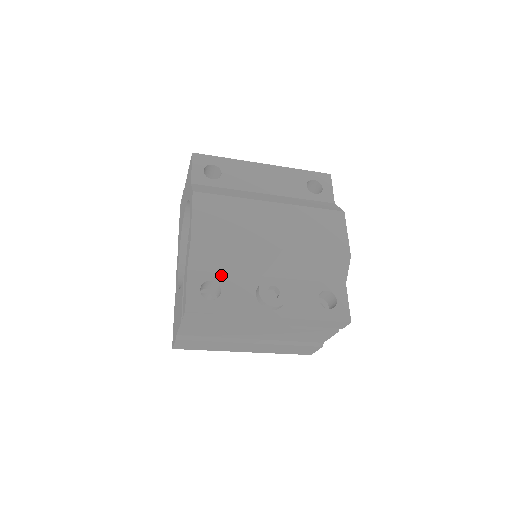
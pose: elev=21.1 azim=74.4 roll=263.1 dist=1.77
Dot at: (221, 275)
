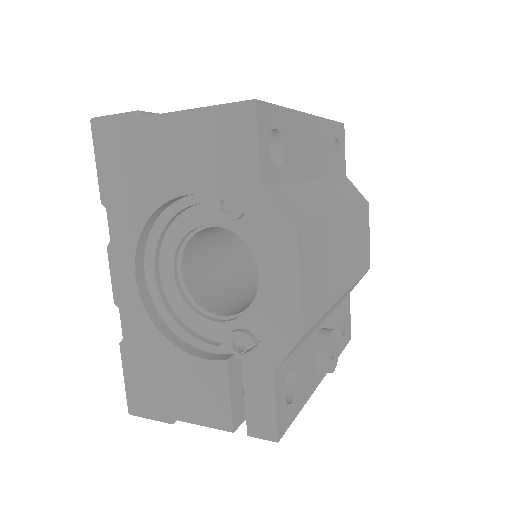
Dot at: (295, 354)
